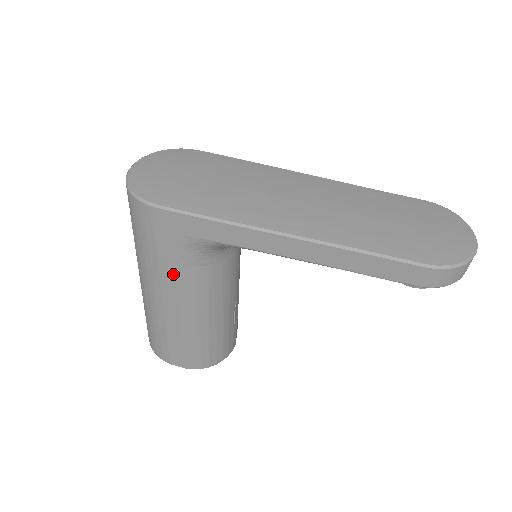
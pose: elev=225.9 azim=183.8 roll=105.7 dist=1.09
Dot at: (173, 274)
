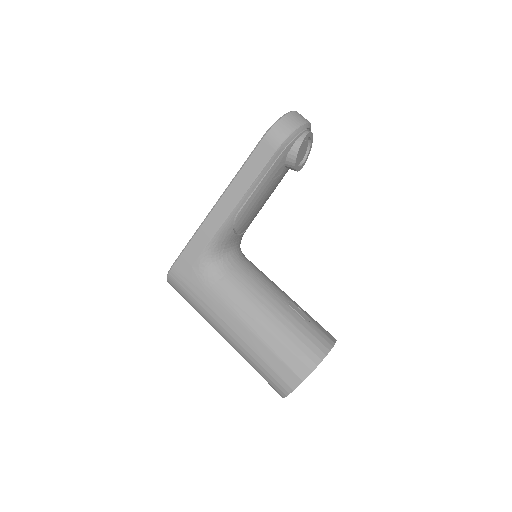
Dot at: (214, 300)
